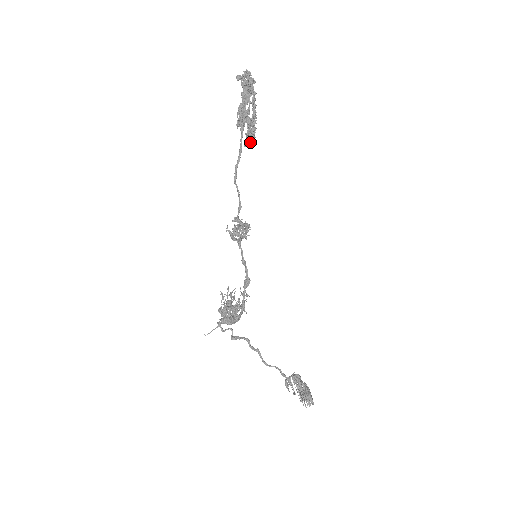
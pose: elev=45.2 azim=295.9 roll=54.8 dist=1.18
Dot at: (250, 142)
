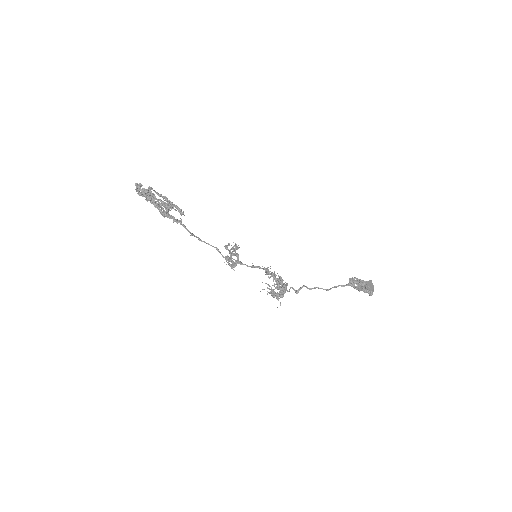
Dot at: (181, 220)
